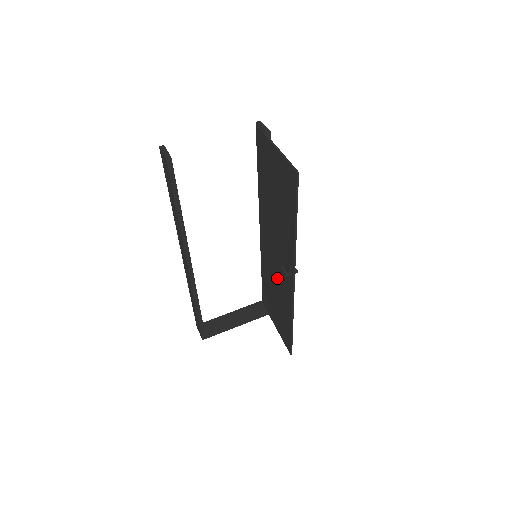
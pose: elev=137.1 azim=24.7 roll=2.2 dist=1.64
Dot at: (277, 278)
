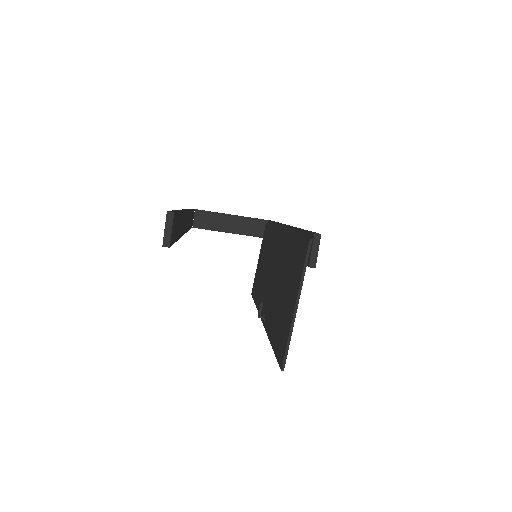
Dot at: (266, 275)
